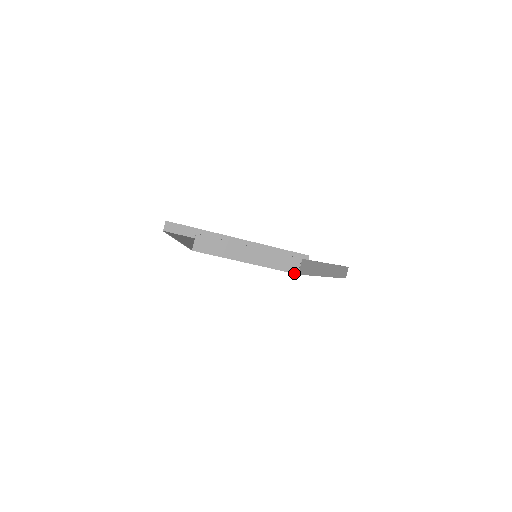
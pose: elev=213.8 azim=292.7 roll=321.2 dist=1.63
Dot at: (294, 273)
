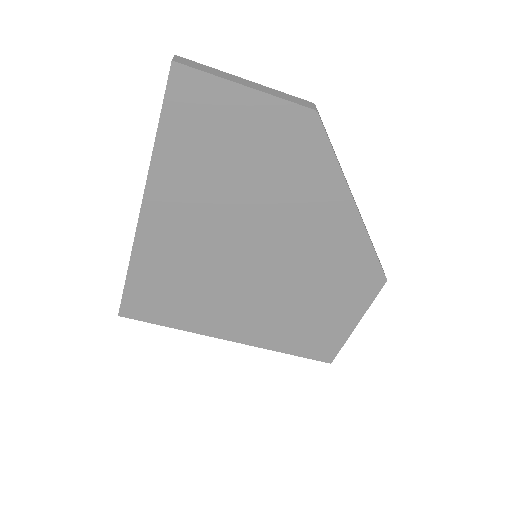
Dot at: (311, 109)
